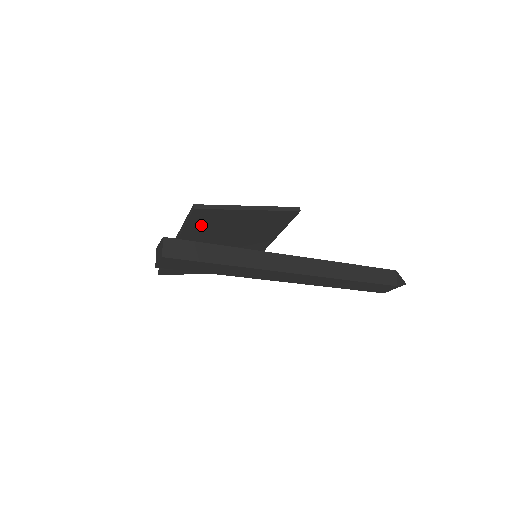
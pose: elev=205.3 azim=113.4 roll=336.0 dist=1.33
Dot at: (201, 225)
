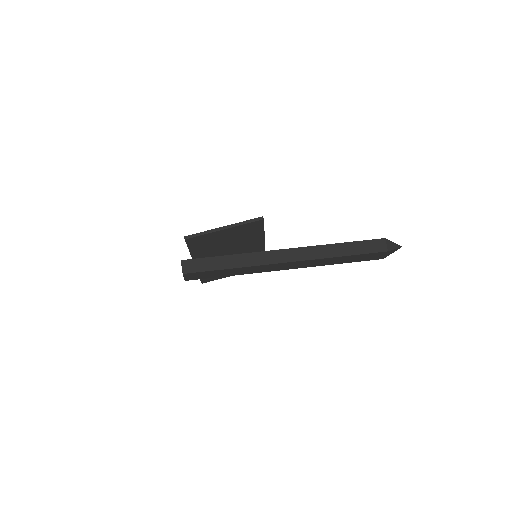
Dot at: (200, 247)
